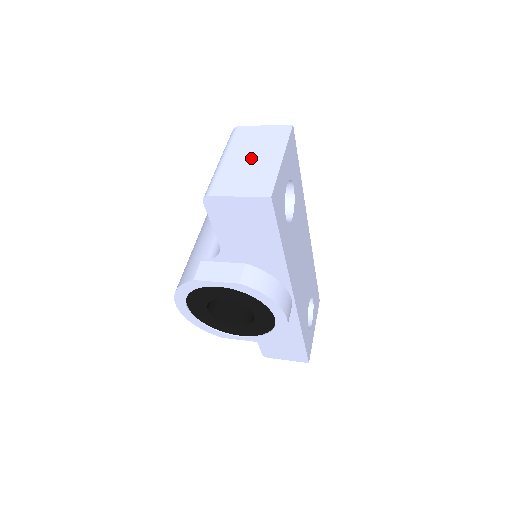
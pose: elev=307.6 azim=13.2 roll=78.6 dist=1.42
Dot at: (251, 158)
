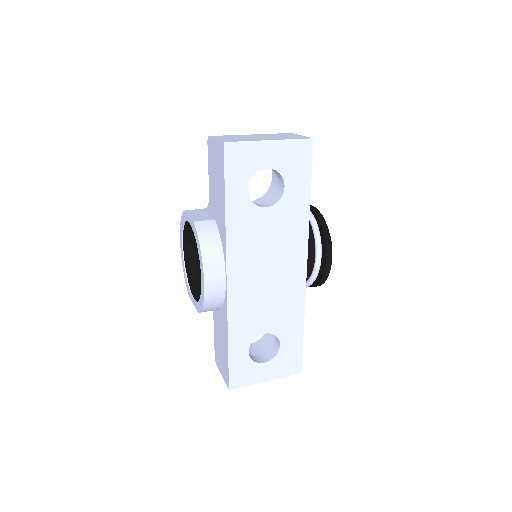
Dot at: (260, 137)
